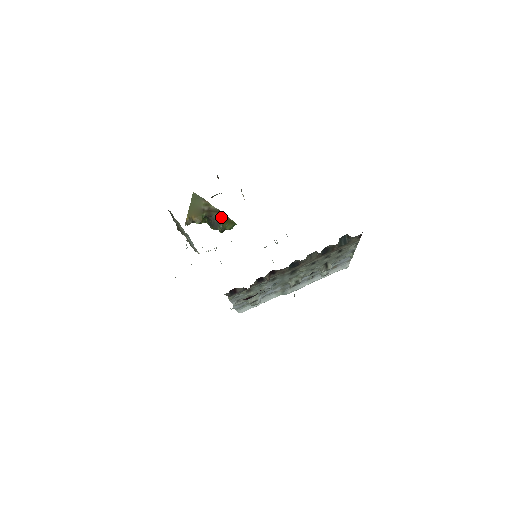
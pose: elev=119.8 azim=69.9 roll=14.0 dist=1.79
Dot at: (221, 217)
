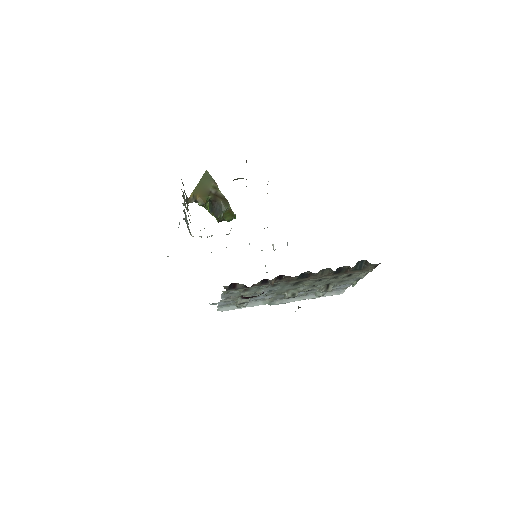
Dot at: (225, 205)
